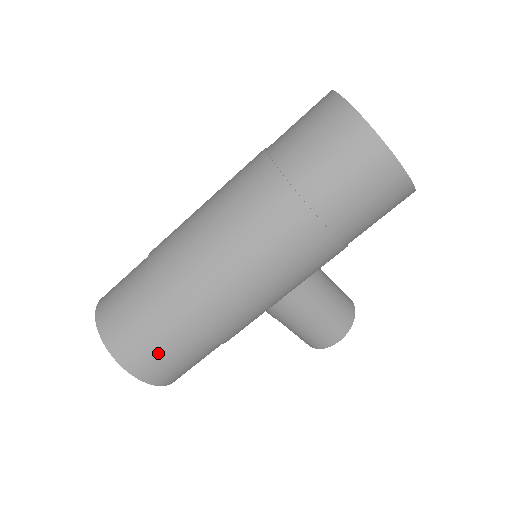
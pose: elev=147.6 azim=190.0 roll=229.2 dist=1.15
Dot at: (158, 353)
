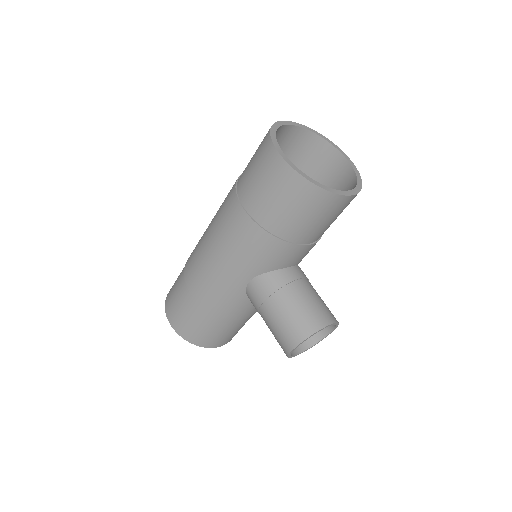
Dot at: (177, 303)
